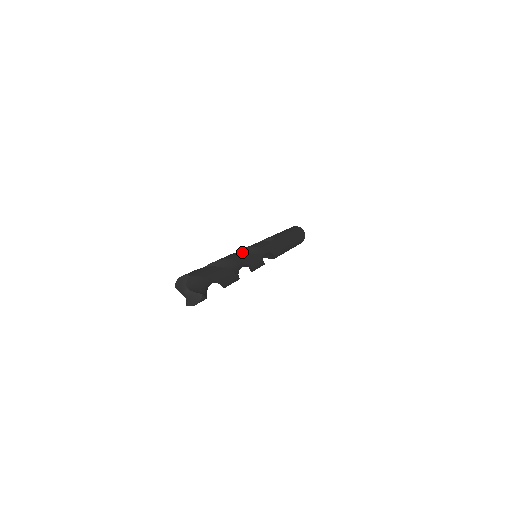
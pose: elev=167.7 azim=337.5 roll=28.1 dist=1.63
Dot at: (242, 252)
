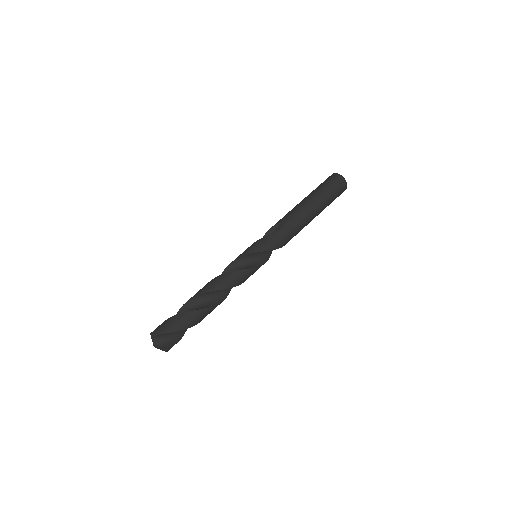
Dot at: (225, 273)
